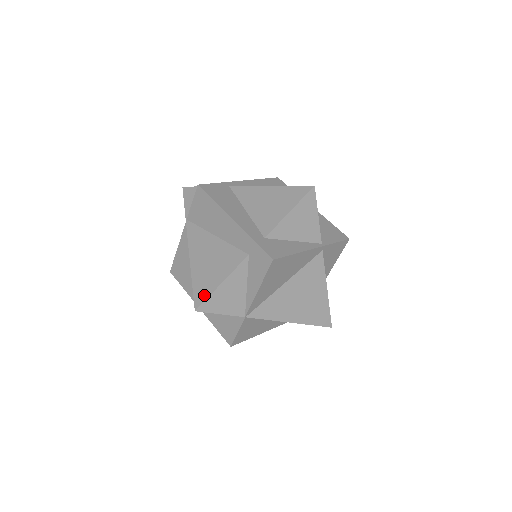
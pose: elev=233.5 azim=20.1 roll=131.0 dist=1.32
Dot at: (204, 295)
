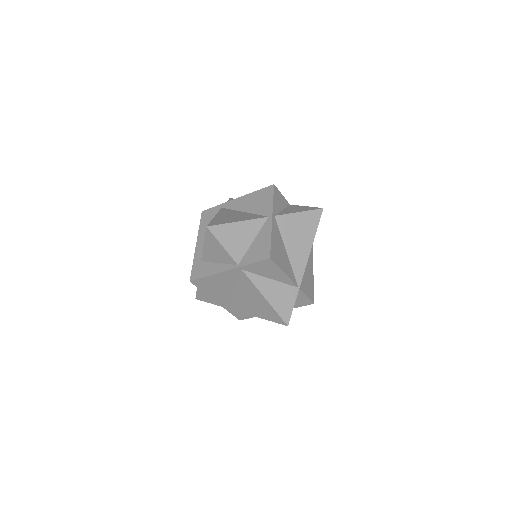
Dot at: occluded
